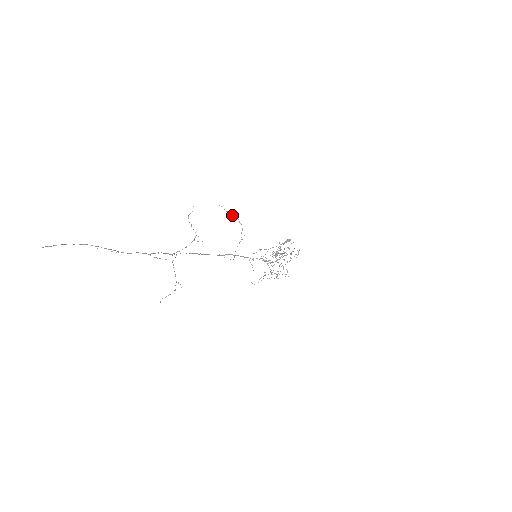
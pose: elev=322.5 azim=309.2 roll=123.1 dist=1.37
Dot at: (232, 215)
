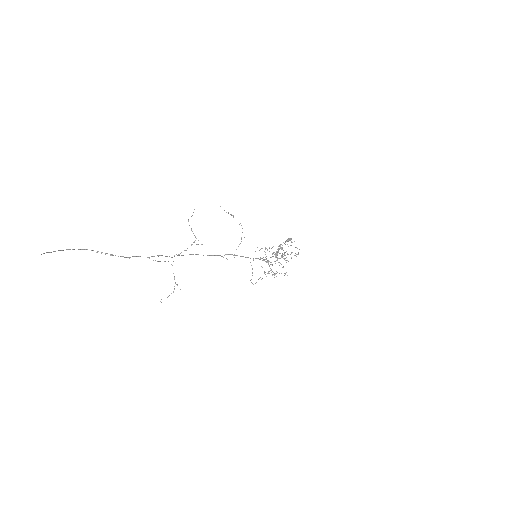
Dot at: (233, 216)
